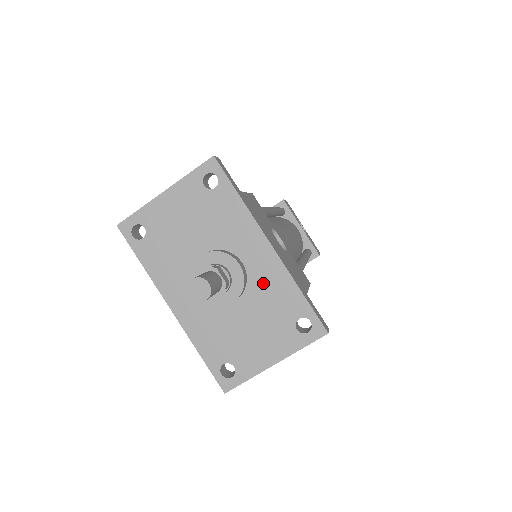
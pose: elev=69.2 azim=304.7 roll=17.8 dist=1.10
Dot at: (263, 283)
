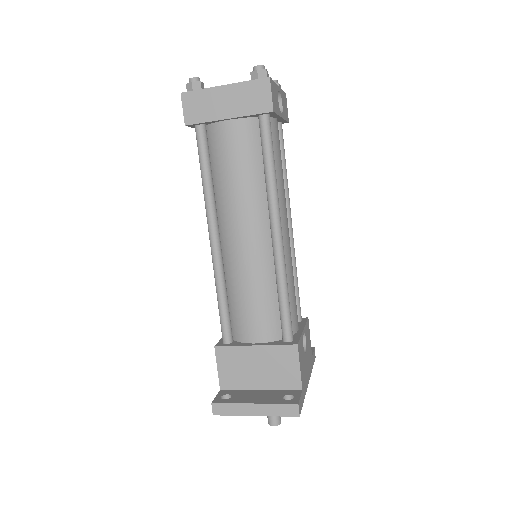
Dot at: occluded
